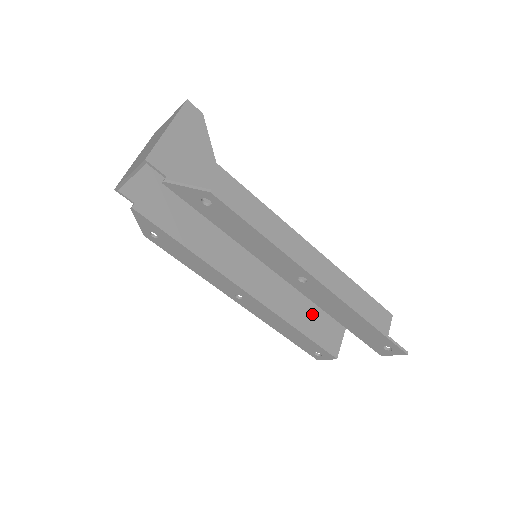
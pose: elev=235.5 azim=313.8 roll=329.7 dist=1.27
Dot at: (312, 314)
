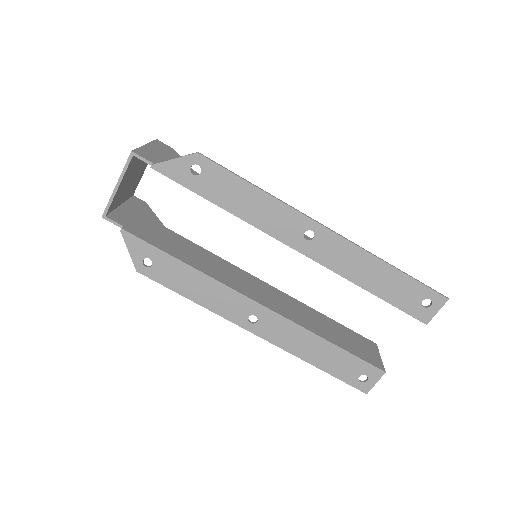
Dot at: (336, 331)
